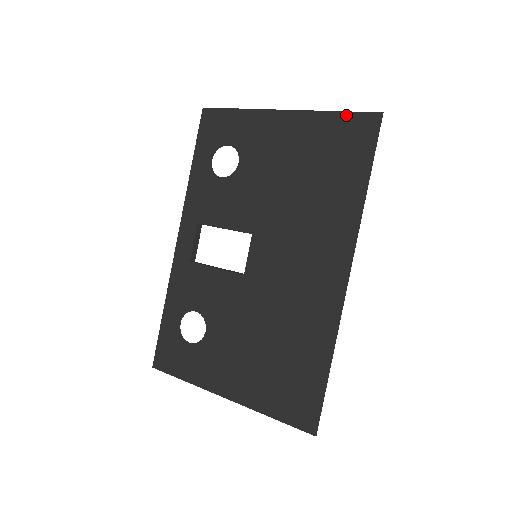
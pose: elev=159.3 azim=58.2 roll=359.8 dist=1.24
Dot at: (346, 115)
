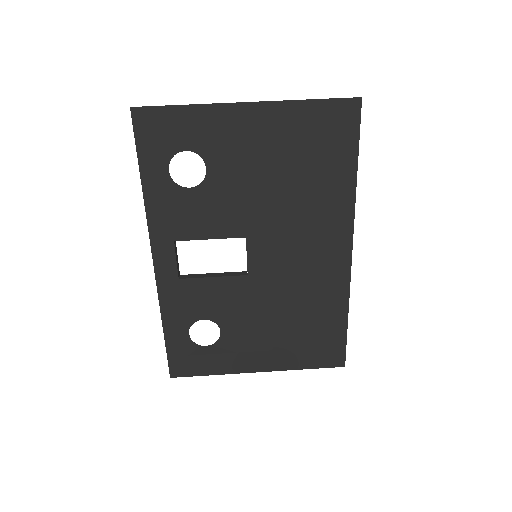
Dot at: (323, 103)
